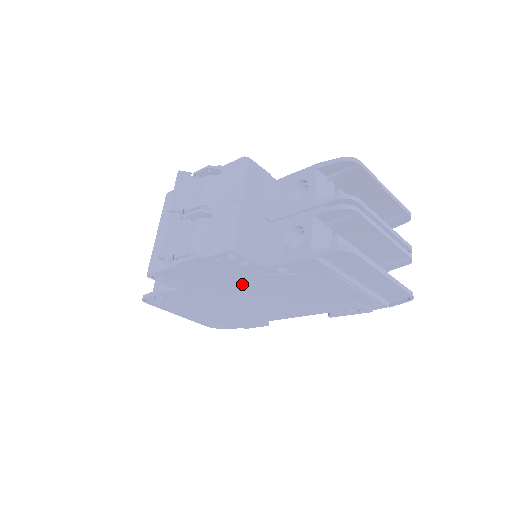
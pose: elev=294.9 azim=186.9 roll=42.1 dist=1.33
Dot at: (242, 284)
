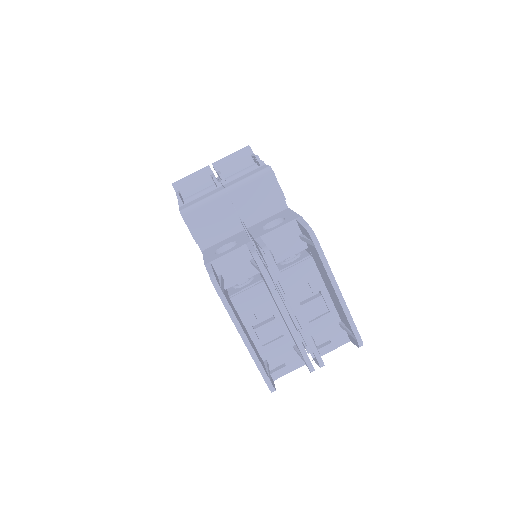
Dot at: occluded
